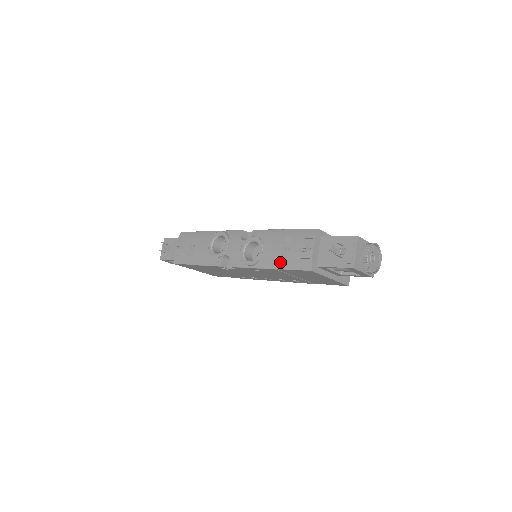
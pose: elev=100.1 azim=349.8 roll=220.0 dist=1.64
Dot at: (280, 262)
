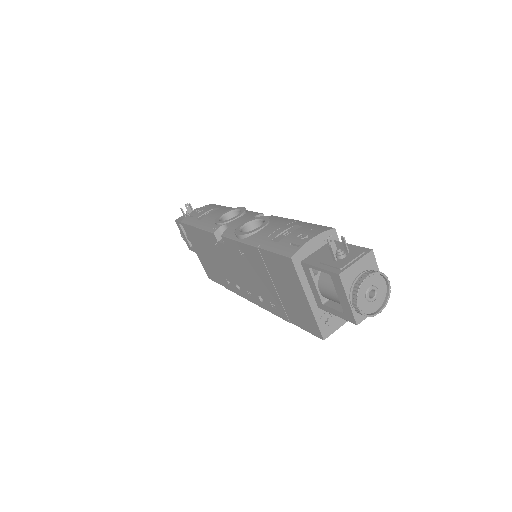
Dot at: (268, 241)
